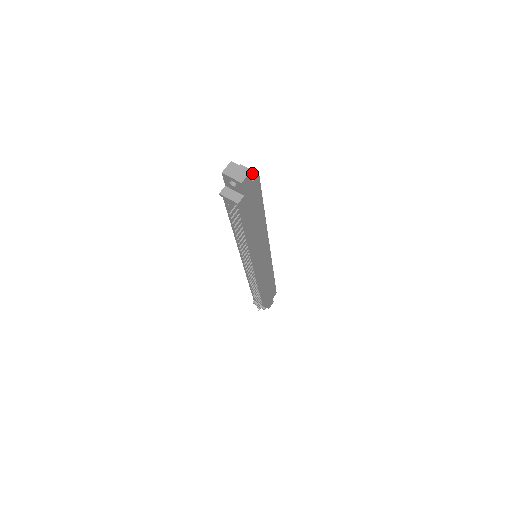
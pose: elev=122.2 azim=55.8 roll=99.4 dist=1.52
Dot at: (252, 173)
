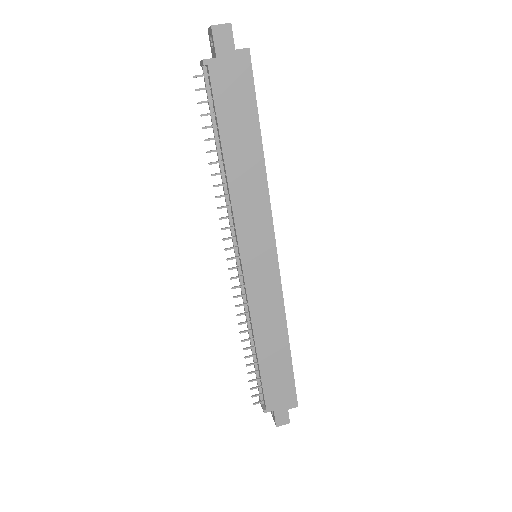
Dot at: (244, 48)
